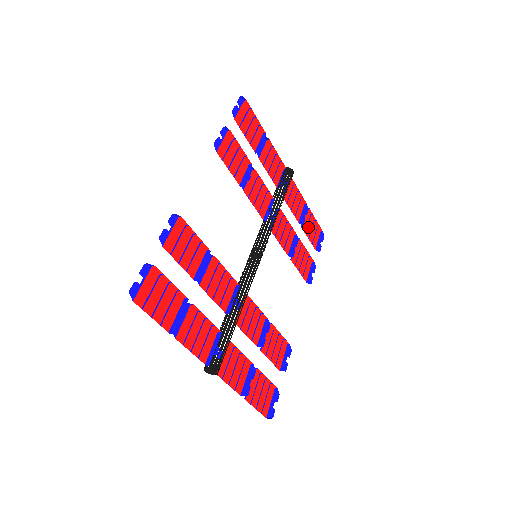
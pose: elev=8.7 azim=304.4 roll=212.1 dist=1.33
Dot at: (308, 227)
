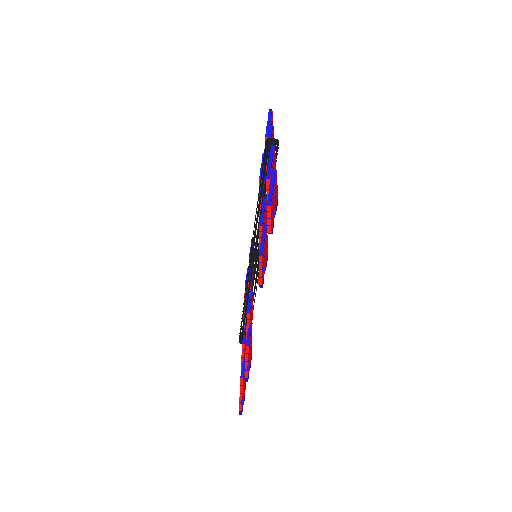
Dot at: occluded
